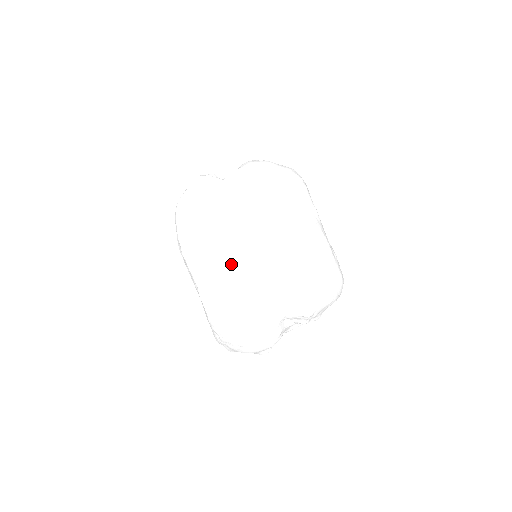
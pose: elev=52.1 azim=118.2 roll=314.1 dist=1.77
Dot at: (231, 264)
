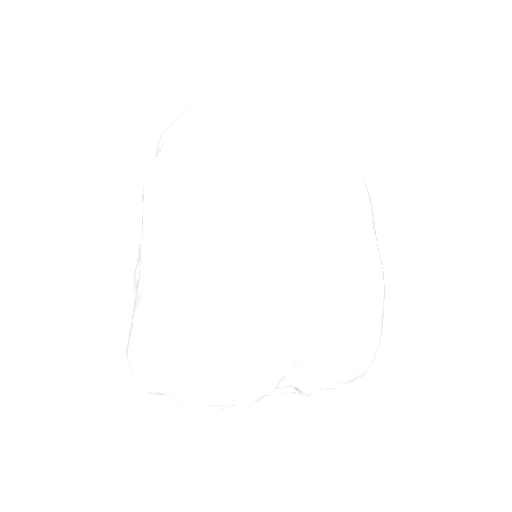
Dot at: (245, 236)
